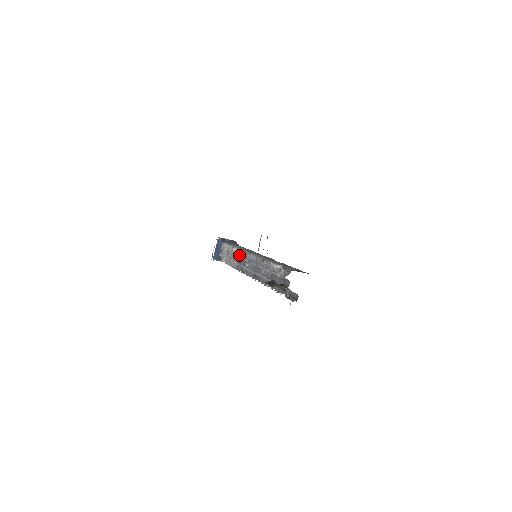
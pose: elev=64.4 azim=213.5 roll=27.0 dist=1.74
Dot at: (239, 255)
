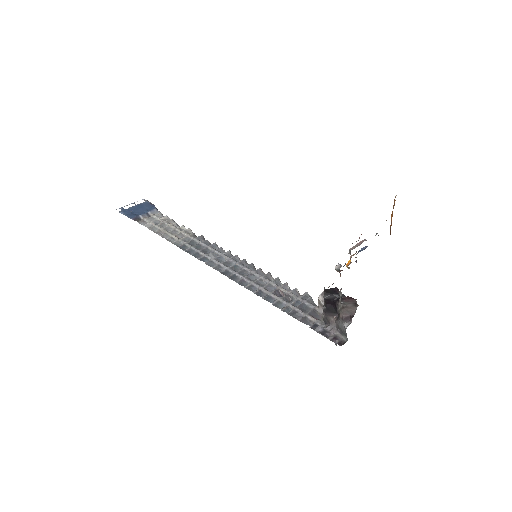
Dot at: (197, 237)
